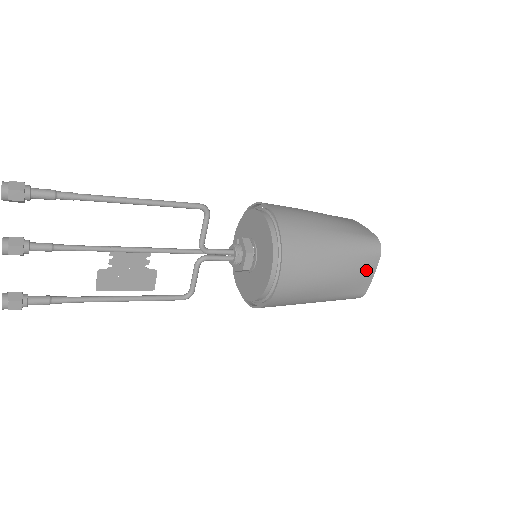
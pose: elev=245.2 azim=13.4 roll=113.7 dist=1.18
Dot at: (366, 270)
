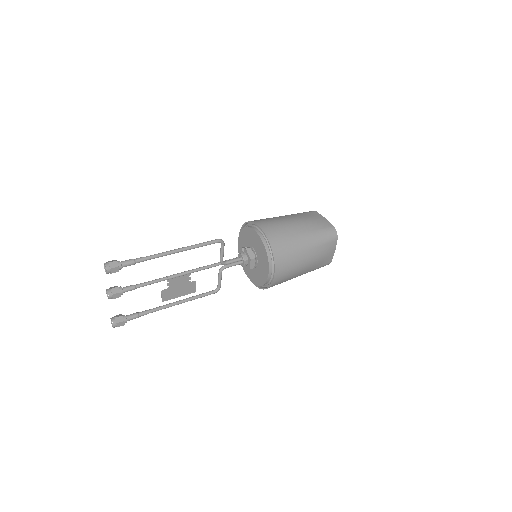
Dot at: (329, 251)
